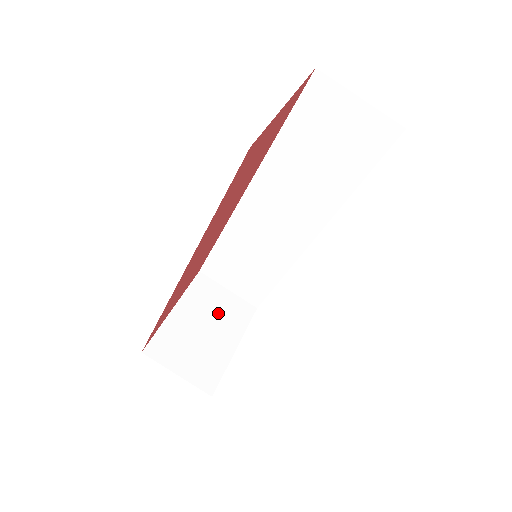
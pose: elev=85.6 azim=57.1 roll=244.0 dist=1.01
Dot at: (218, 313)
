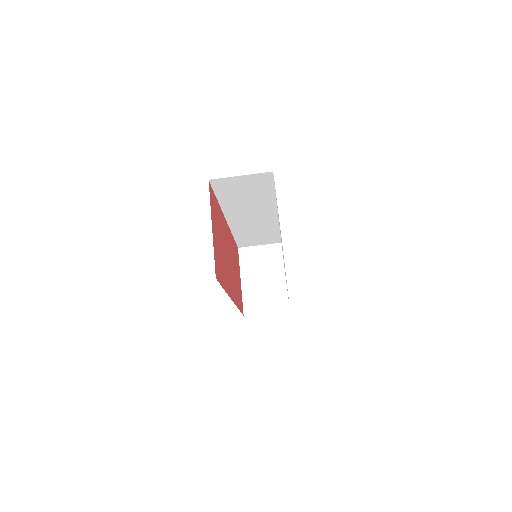
Dot at: (264, 264)
